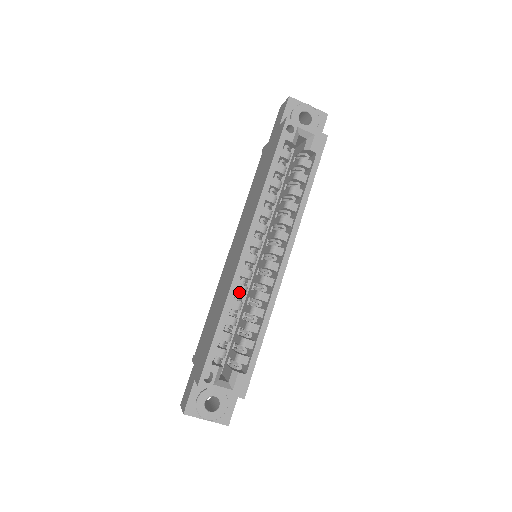
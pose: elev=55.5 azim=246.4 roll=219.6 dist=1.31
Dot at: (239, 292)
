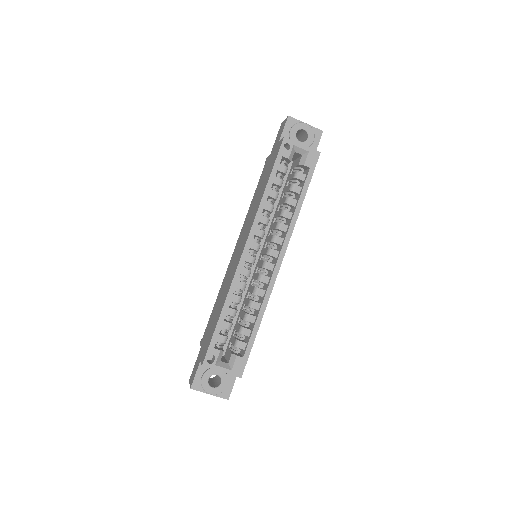
Dot at: (239, 288)
